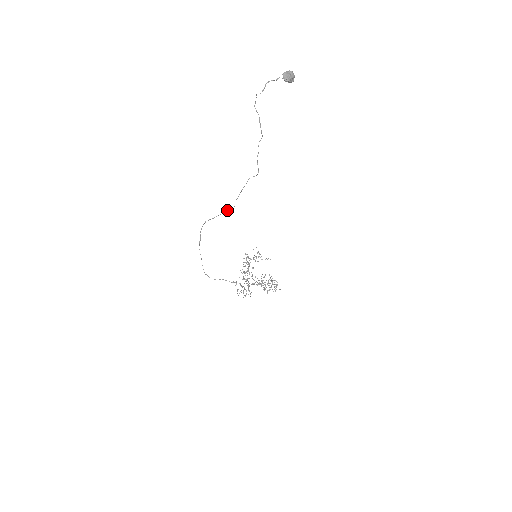
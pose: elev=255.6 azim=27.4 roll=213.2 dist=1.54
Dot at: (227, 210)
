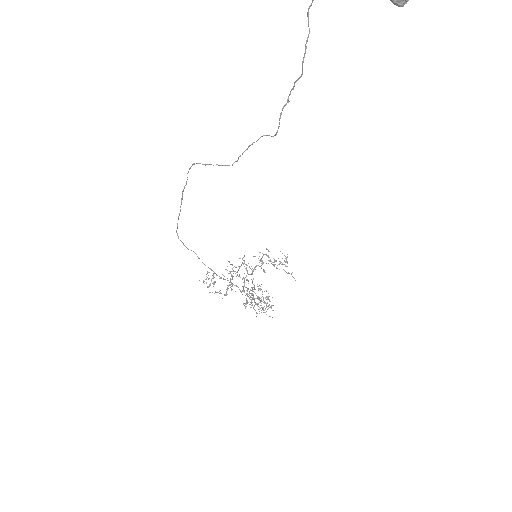
Dot at: occluded
